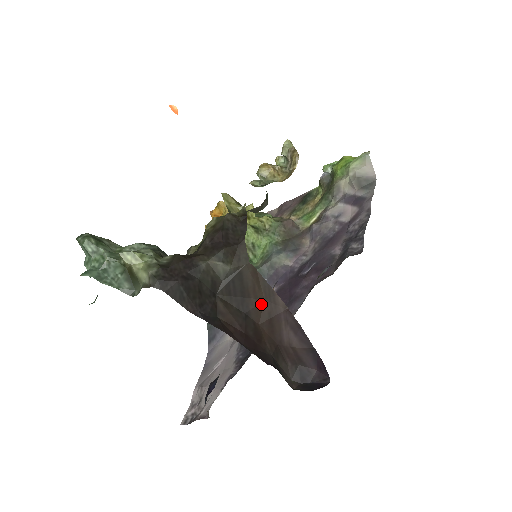
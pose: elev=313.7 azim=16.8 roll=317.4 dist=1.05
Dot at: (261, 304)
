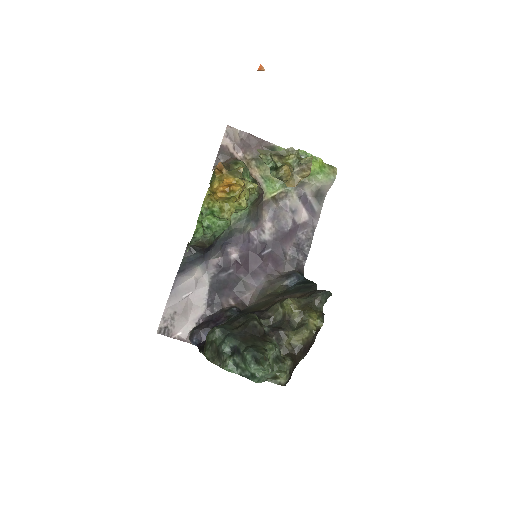
Dot at: occluded
